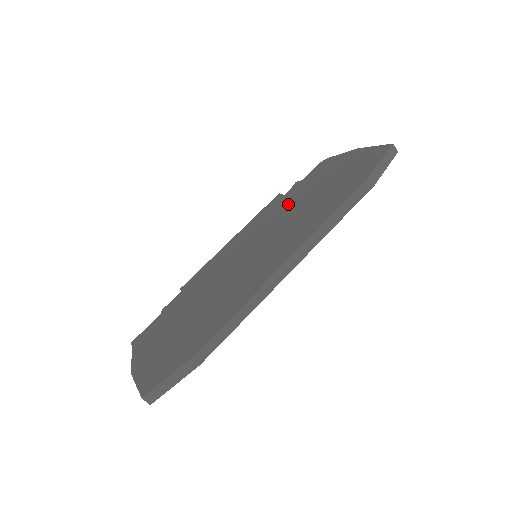
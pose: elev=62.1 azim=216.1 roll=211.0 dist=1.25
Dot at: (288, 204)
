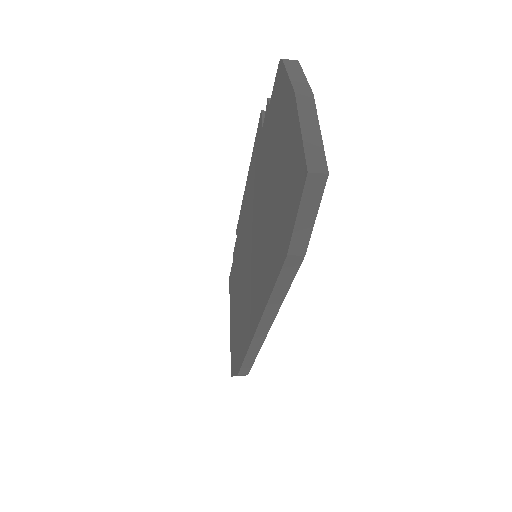
Dot at: (261, 174)
